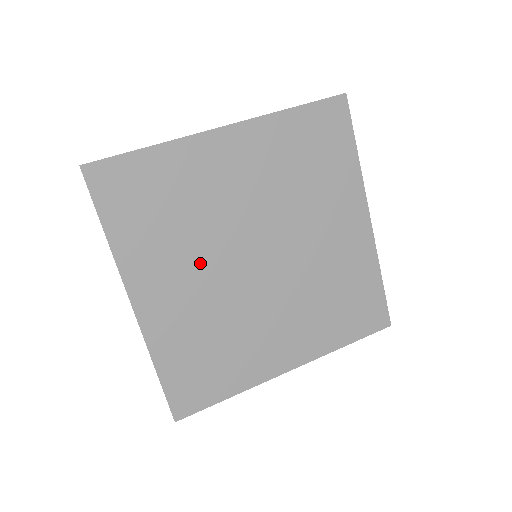
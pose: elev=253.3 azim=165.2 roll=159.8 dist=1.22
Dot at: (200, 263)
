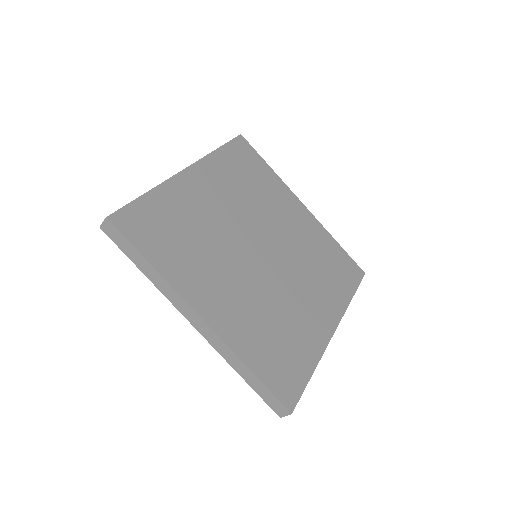
Dot at: (228, 267)
